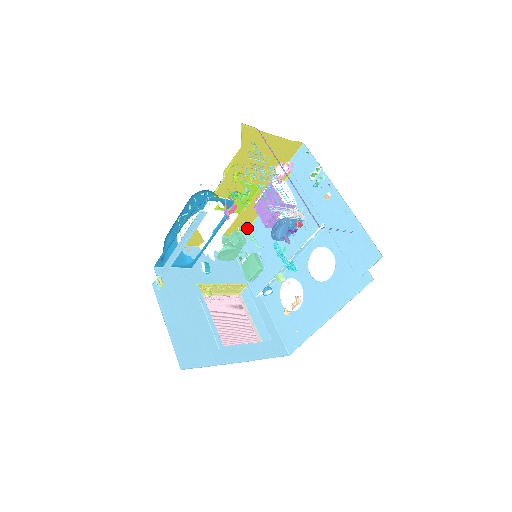
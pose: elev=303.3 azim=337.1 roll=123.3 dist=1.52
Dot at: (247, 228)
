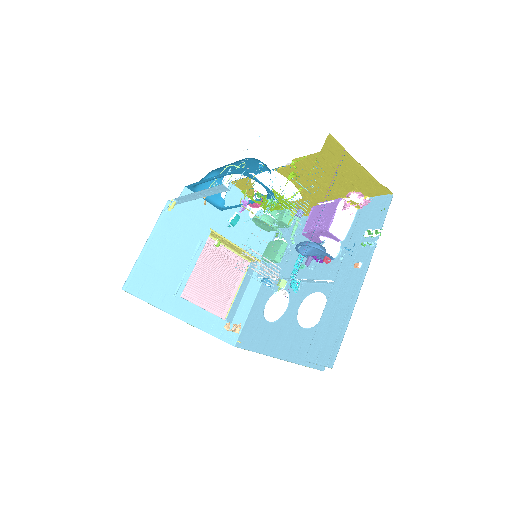
Dot at: (299, 216)
